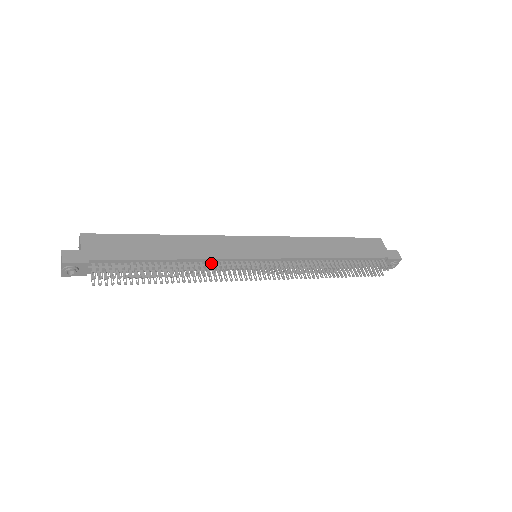
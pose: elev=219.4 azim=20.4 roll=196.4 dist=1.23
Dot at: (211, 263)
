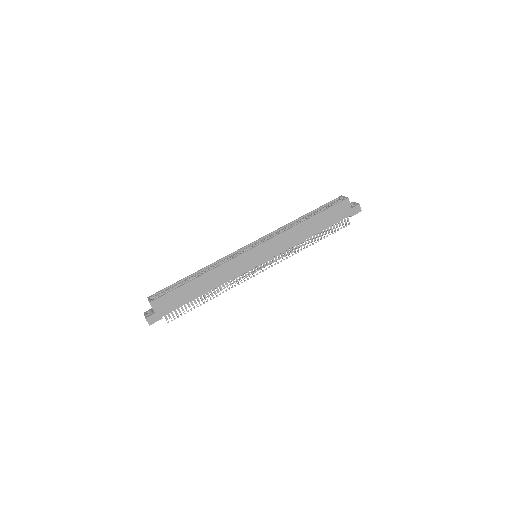
Dot at: (229, 281)
